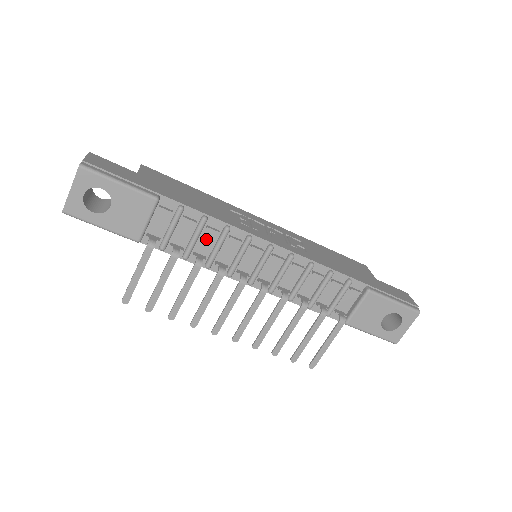
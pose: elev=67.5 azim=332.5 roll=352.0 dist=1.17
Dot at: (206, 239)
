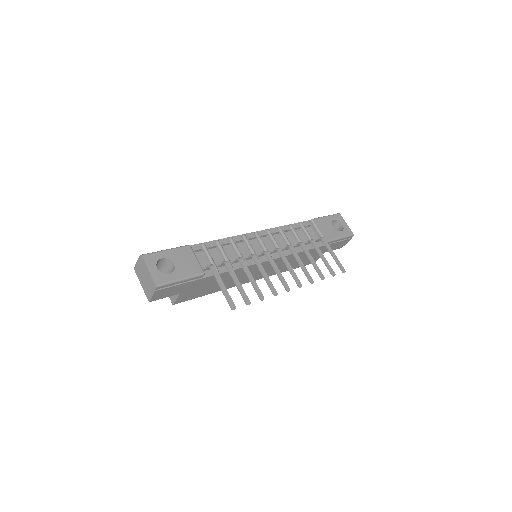
Dot at: (228, 252)
